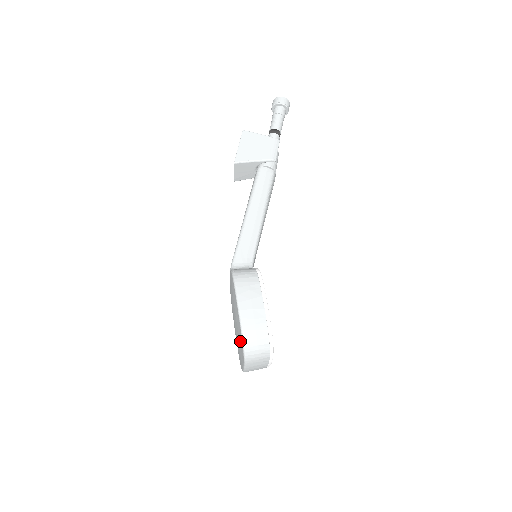
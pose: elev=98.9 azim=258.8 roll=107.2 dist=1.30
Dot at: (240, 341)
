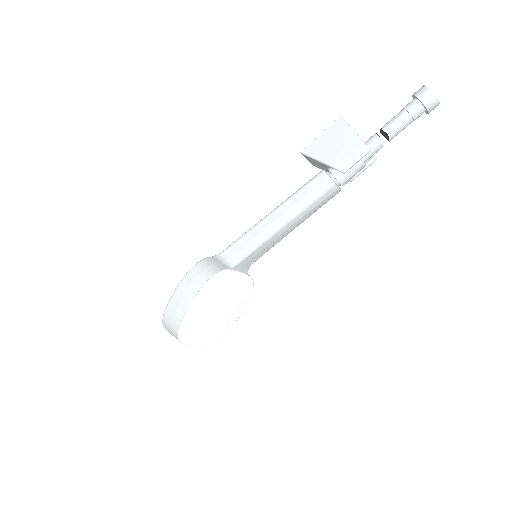
Dot at: occluded
